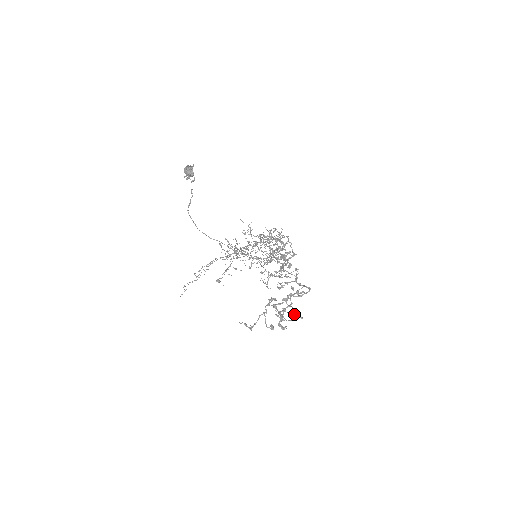
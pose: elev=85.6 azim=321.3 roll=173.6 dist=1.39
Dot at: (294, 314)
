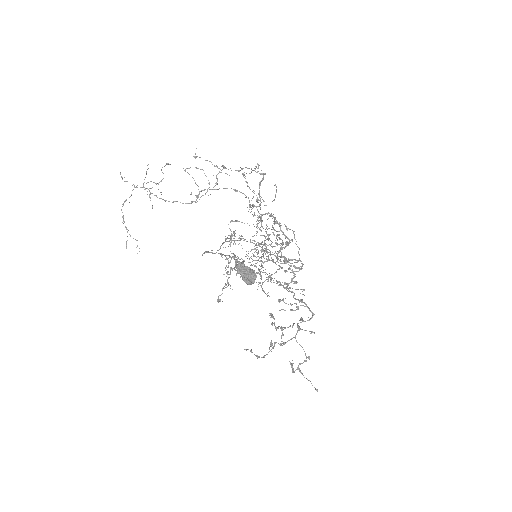
Dot at: occluded
